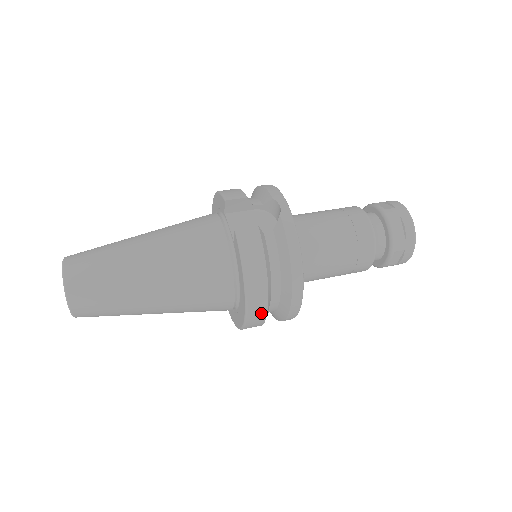
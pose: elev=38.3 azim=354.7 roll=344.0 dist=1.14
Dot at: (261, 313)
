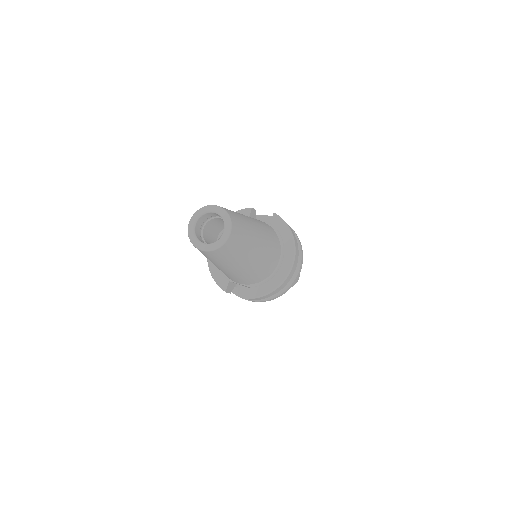
Dot at: (296, 262)
